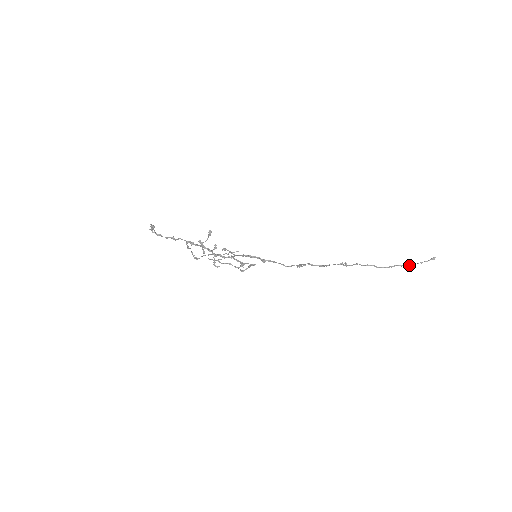
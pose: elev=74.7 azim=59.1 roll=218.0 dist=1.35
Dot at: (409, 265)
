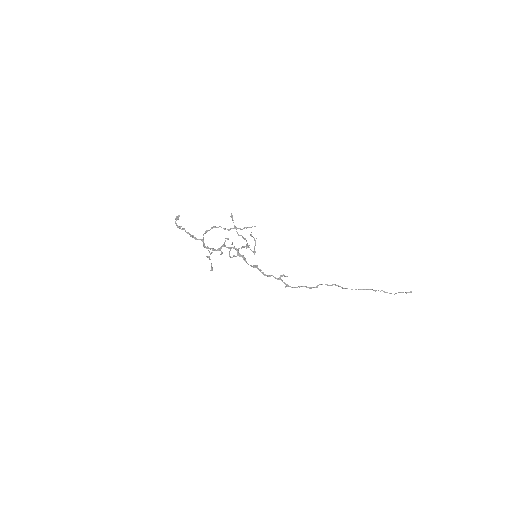
Dot at: occluded
